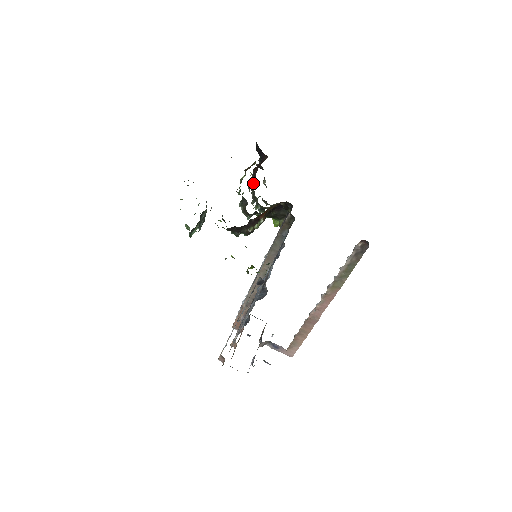
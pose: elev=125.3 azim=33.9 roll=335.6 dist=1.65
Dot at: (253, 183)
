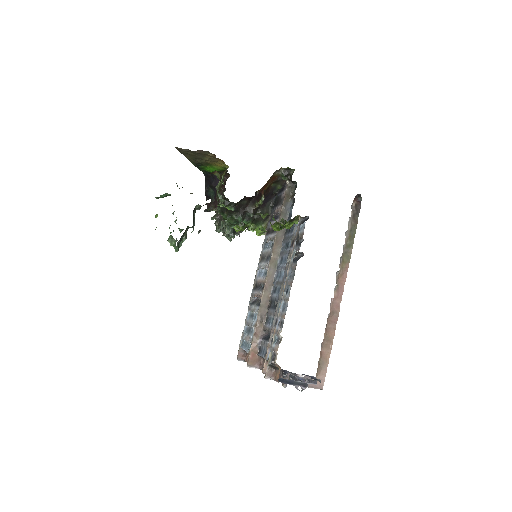
Dot at: (213, 216)
